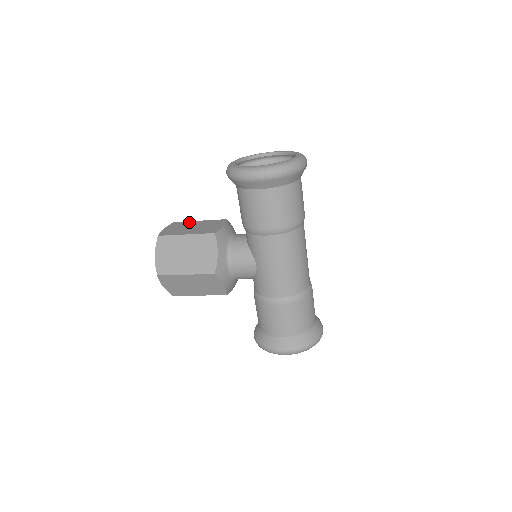
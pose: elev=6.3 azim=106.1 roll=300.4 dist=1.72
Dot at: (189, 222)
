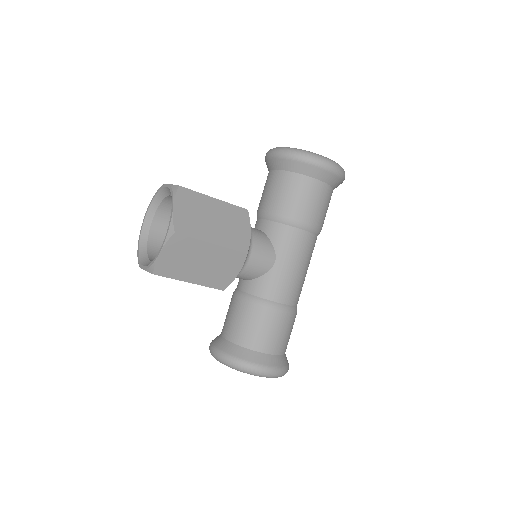
Dot at: occluded
